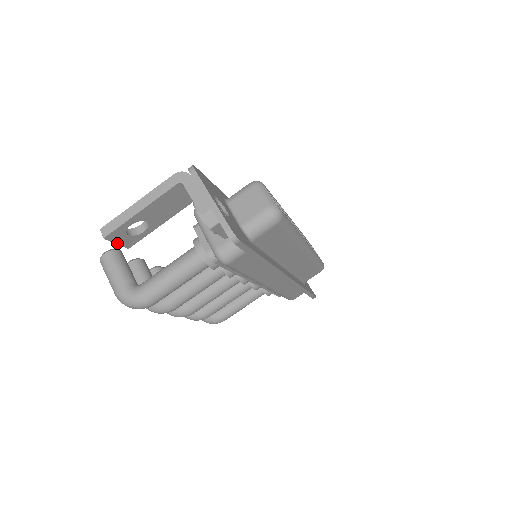
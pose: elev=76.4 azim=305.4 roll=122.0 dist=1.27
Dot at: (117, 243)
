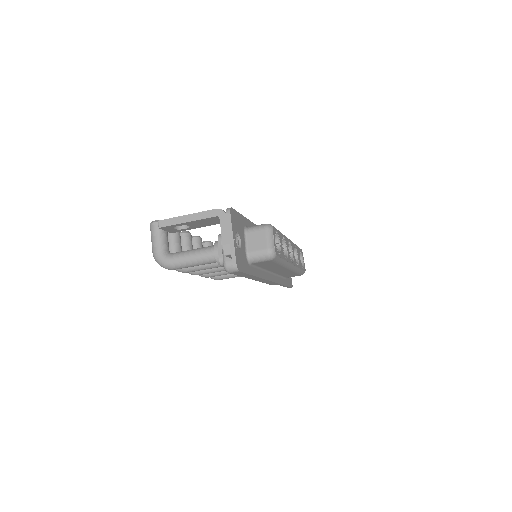
Dot at: (166, 230)
